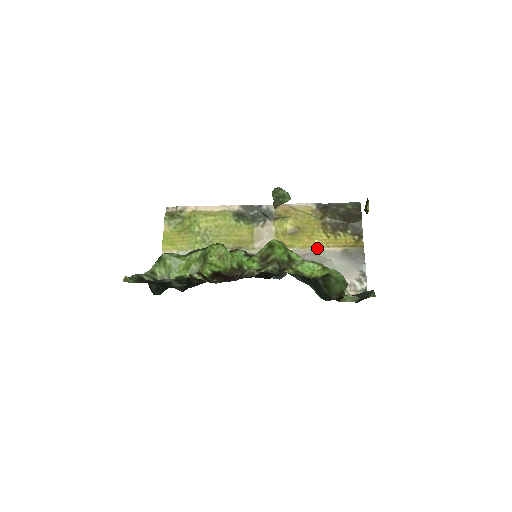
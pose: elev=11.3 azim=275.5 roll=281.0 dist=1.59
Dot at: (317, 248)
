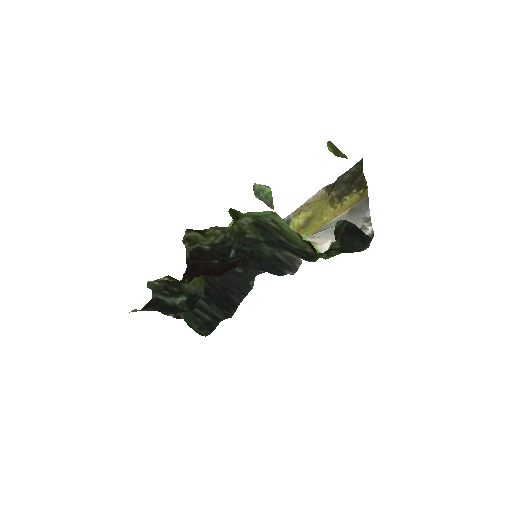
Dot at: (326, 224)
